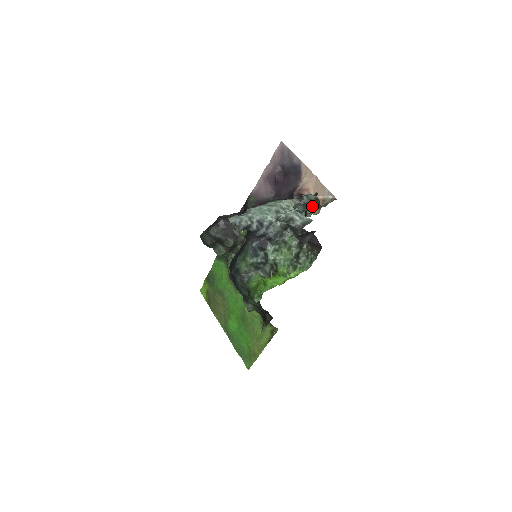
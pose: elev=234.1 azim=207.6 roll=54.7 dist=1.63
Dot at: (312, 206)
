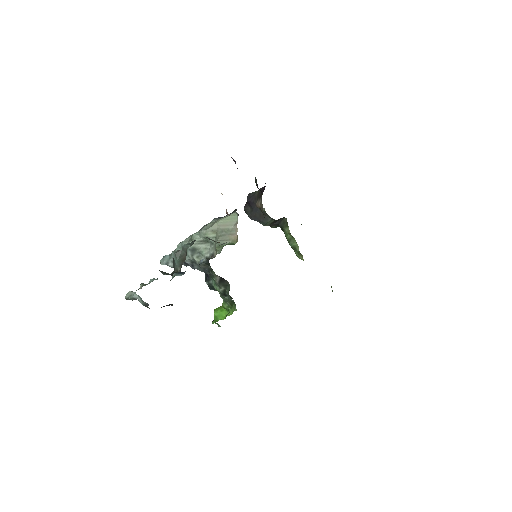
Dot at: (176, 267)
